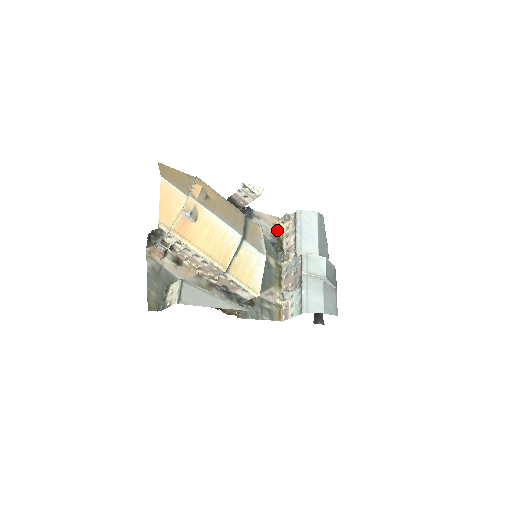
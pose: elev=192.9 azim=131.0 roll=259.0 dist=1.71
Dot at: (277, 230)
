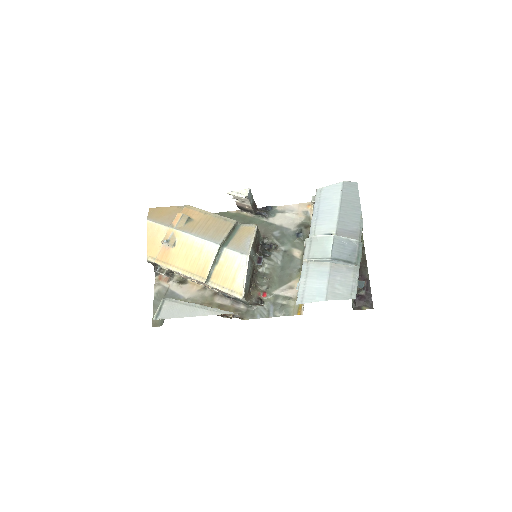
Dot at: (309, 217)
